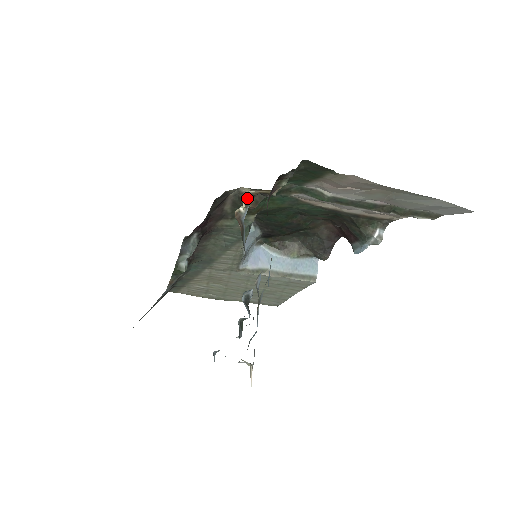
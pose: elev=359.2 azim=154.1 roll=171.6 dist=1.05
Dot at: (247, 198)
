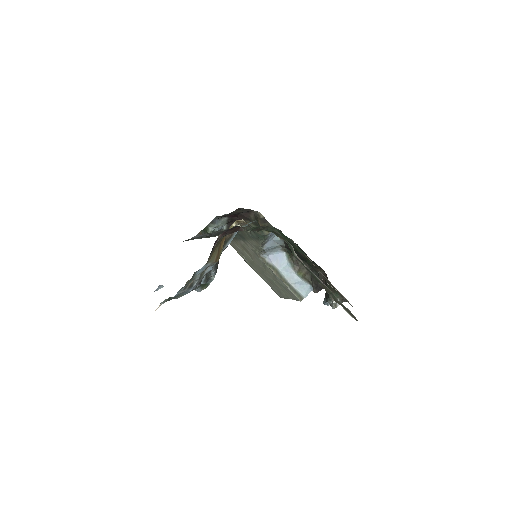
Dot at: (239, 222)
